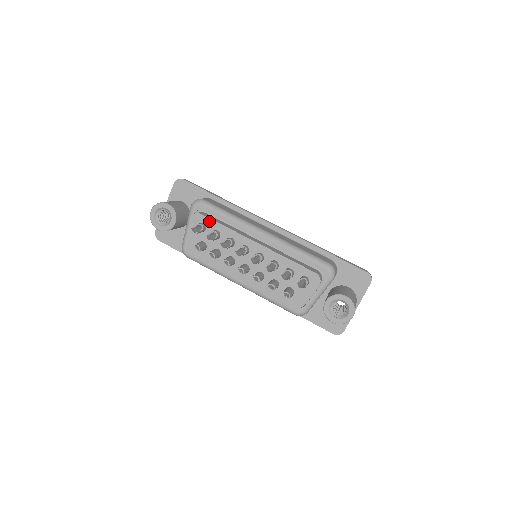
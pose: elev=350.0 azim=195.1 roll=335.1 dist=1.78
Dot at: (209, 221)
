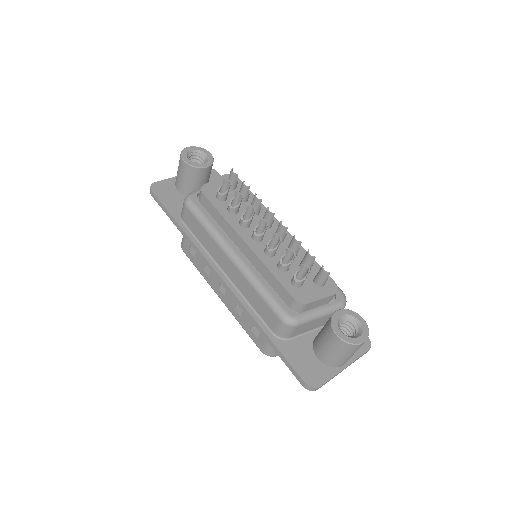
Dot at: occluded
